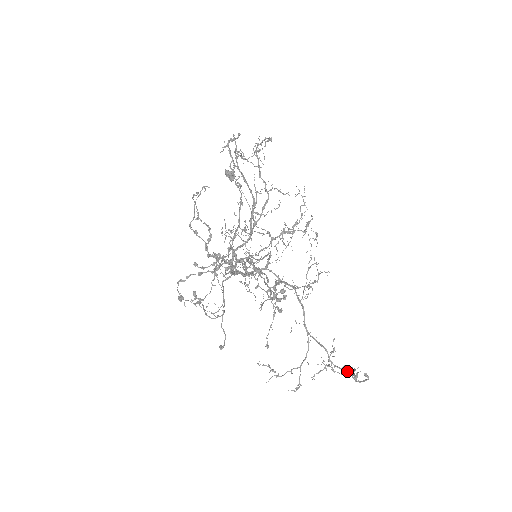
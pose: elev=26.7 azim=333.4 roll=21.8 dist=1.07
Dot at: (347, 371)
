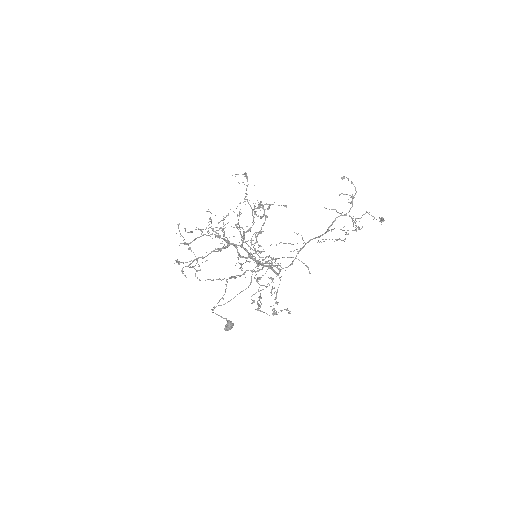
Dot at: (351, 201)
